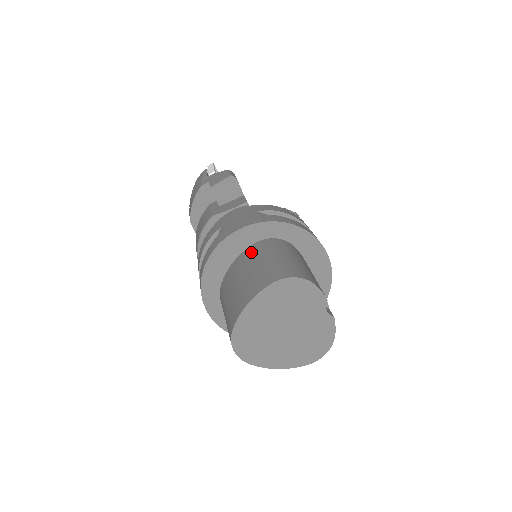
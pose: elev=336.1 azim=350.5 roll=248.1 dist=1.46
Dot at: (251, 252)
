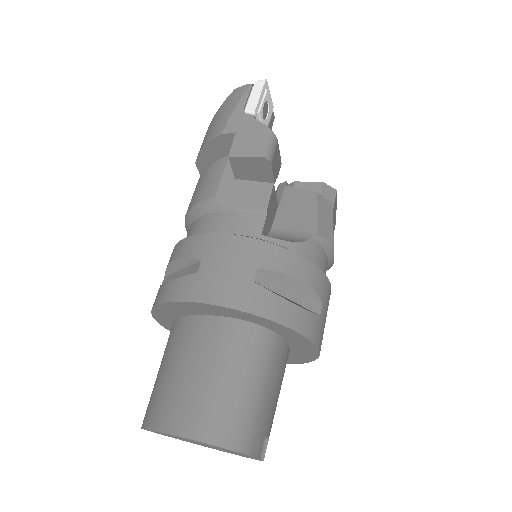
Dot at: (214, 333)
